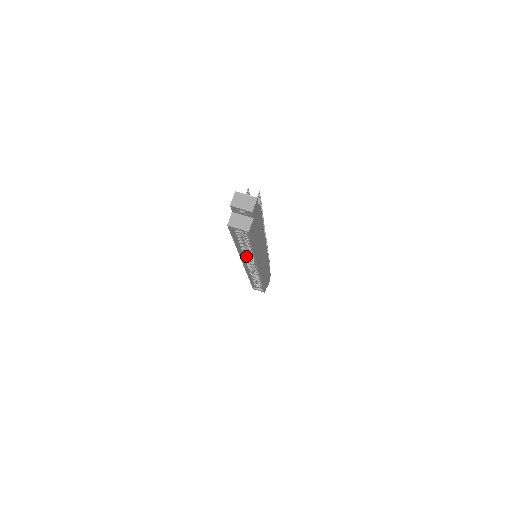
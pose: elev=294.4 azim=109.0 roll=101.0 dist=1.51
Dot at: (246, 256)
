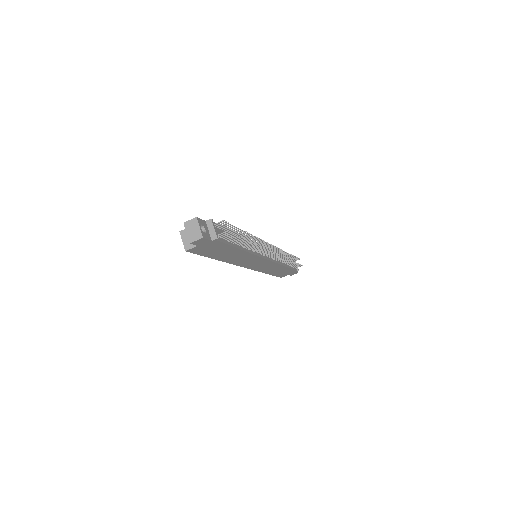
Dot at: occluded
